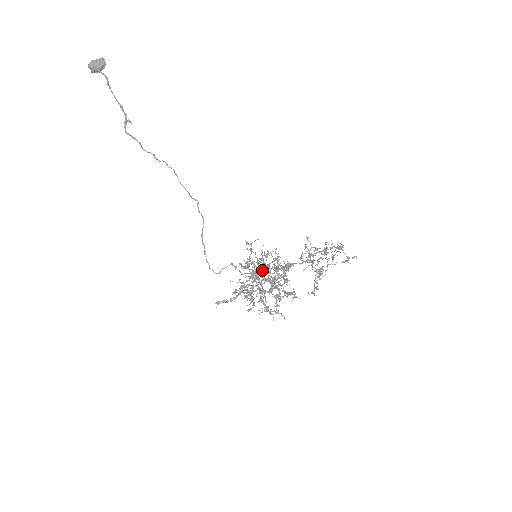
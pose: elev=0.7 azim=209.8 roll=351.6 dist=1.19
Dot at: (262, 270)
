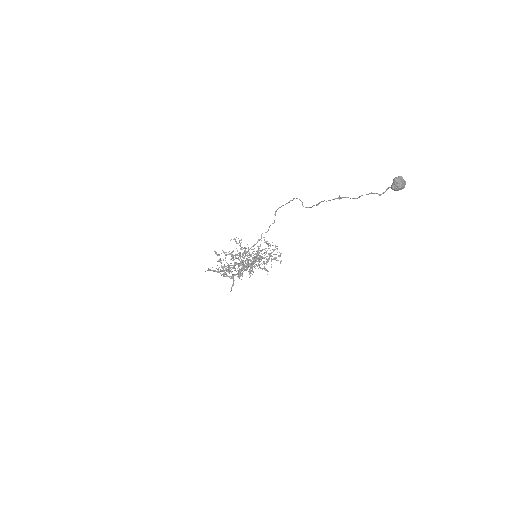
Dot at: (251, 264)
